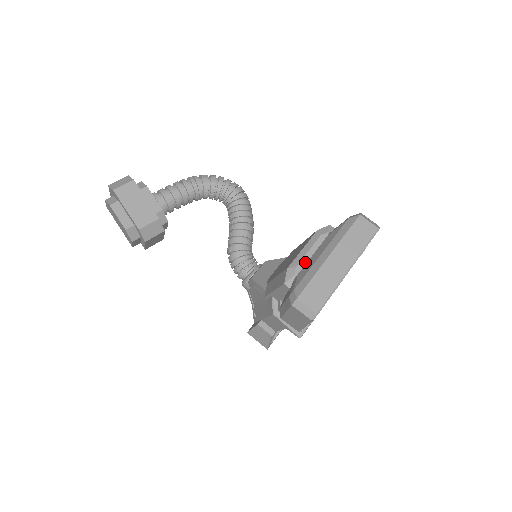
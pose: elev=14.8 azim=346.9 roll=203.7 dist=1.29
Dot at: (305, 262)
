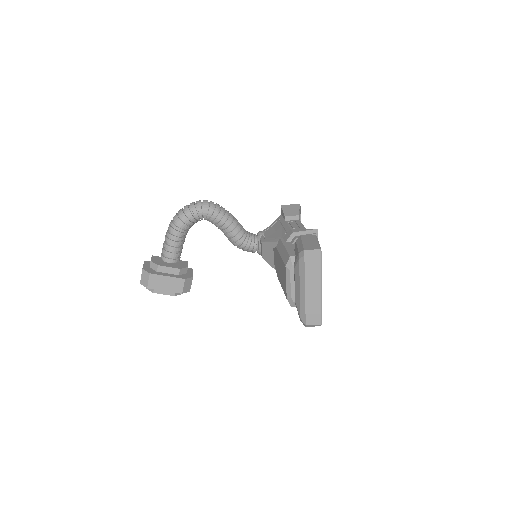
Dot at: (293, 291)
